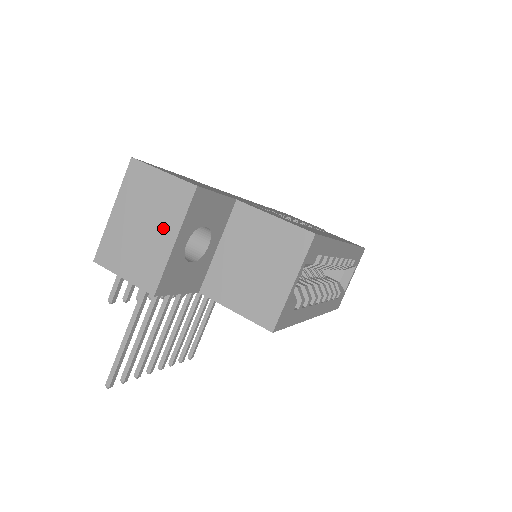
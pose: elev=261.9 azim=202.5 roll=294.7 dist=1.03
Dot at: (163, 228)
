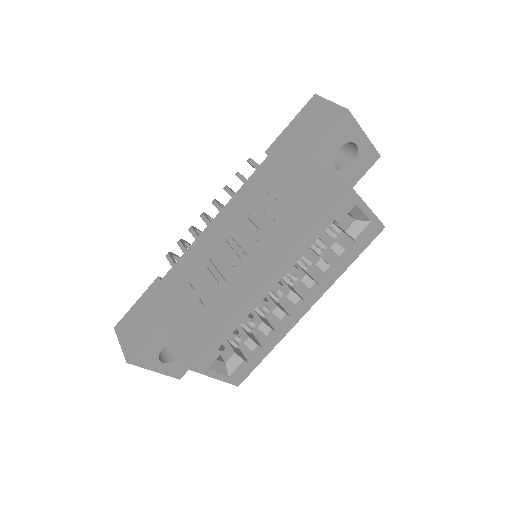
Dot at: occluded
